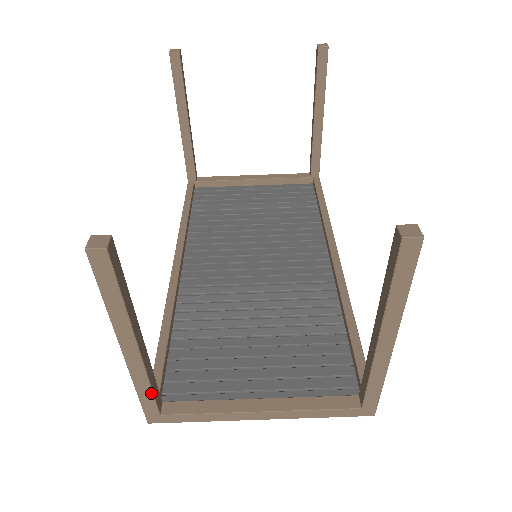
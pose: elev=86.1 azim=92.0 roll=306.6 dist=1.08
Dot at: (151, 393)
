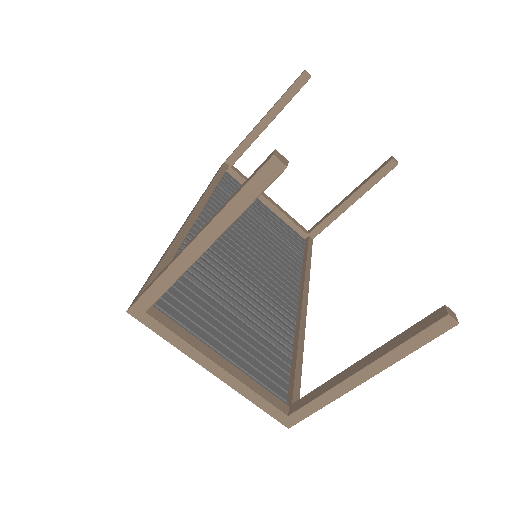
Dot at: (165, 290)
